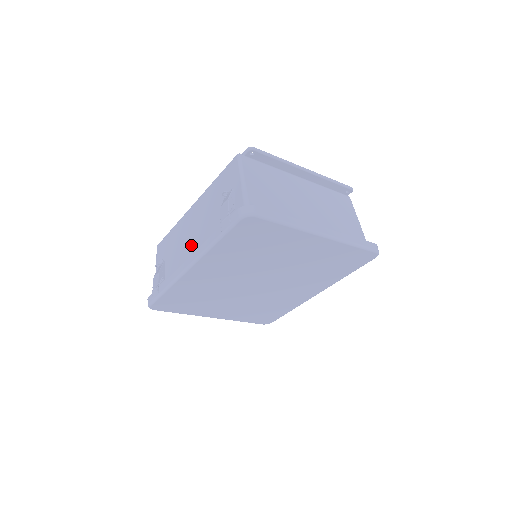
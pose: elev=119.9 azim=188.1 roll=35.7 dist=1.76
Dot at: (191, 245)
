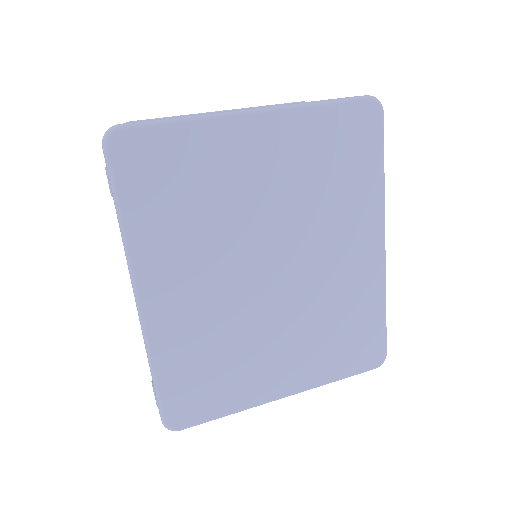
Dot at: occluded
